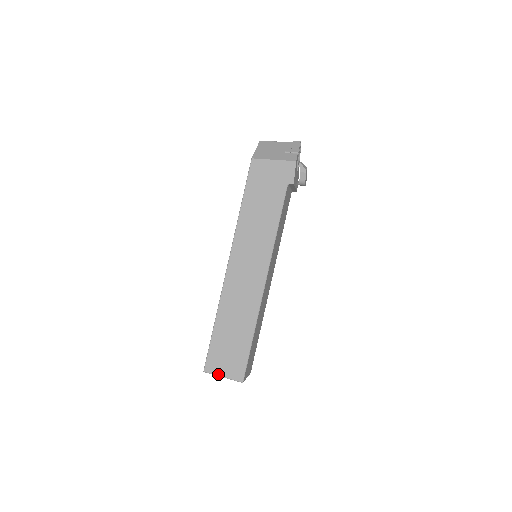
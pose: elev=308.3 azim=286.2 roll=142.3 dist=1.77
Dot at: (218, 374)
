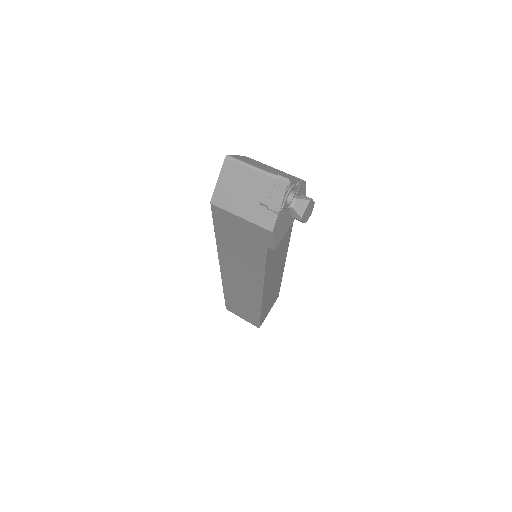
Dot at: occluded
